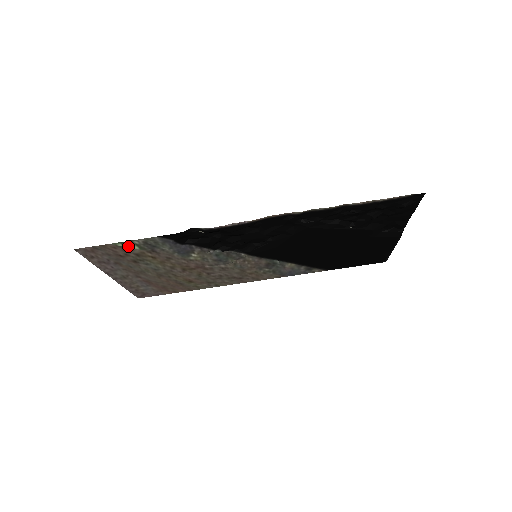
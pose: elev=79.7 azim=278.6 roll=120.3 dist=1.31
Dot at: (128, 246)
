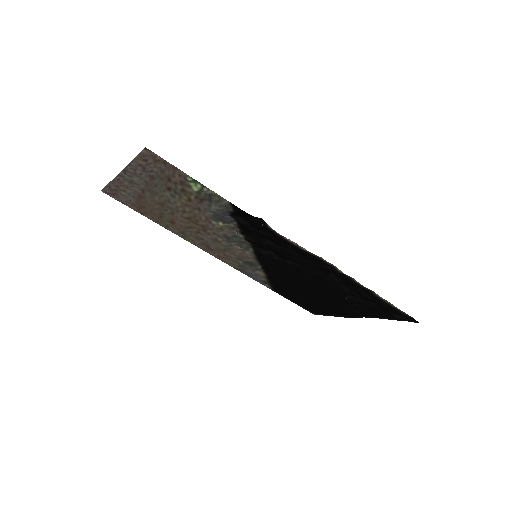
Dot at: (192, 184)
